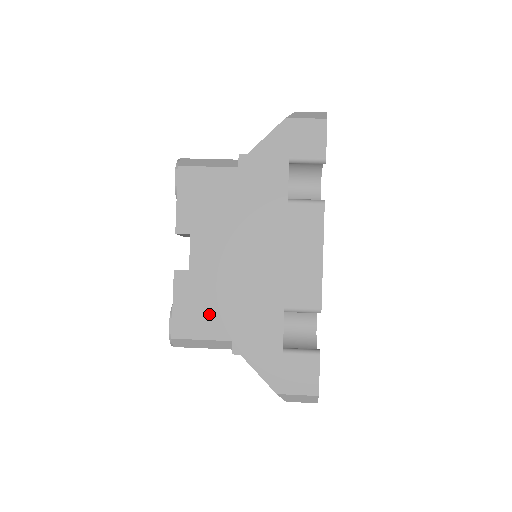
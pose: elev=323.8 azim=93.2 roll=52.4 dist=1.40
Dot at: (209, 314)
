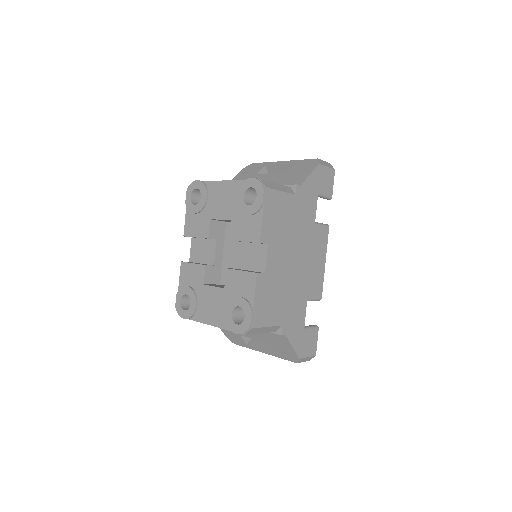
Dot at: (273, 307)
